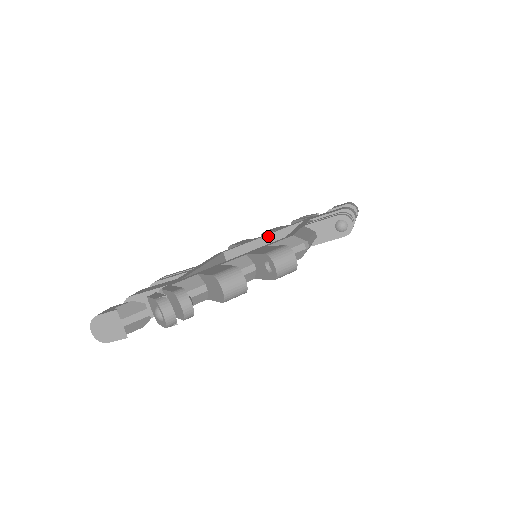
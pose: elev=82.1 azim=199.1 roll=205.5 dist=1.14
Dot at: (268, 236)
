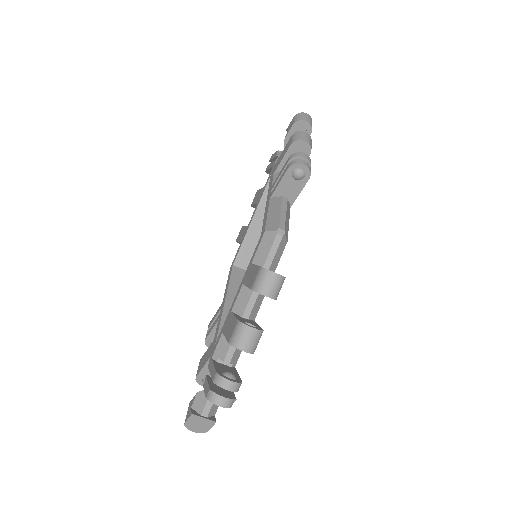
Dot at: (254, 218)
